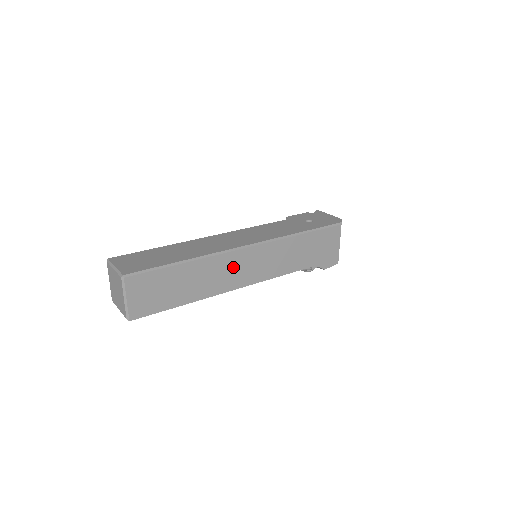
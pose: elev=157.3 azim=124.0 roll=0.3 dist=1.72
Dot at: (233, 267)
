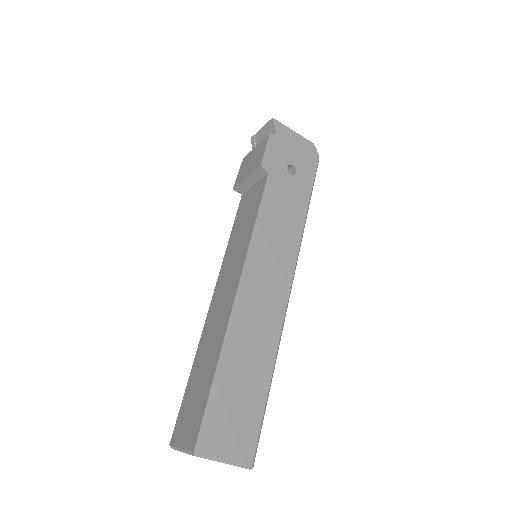
Dot at: occluded
